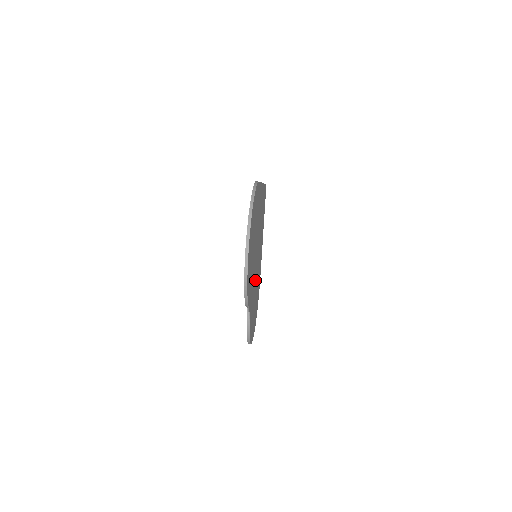
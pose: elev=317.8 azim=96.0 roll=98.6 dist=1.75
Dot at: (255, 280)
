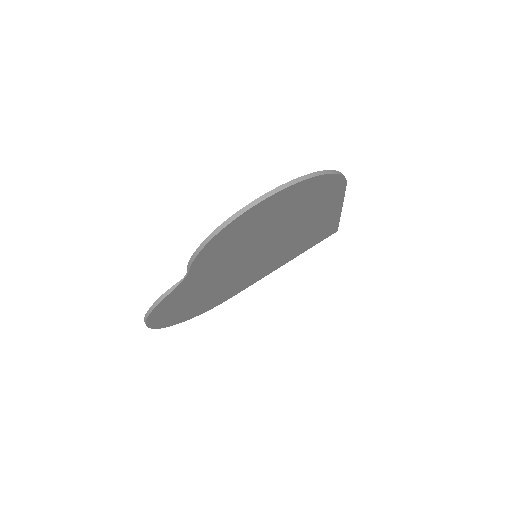
Dot at: (227, 275)
